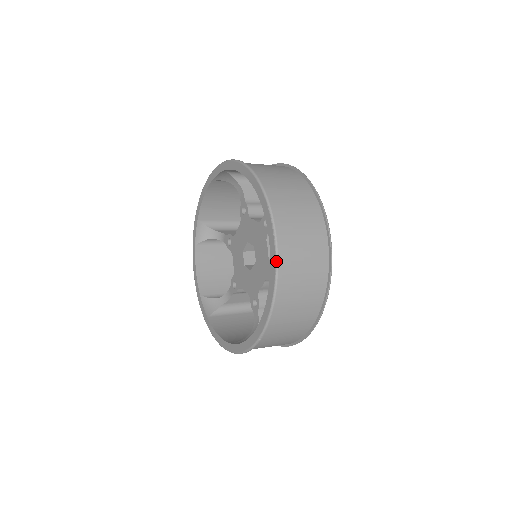
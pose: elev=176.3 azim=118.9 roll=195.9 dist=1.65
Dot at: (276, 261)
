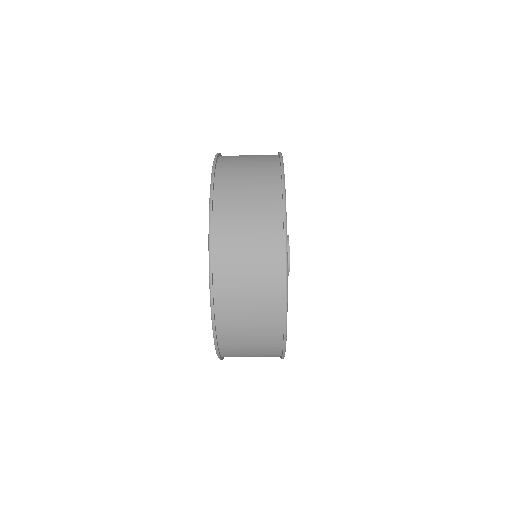
Dot at: (208, 237)
